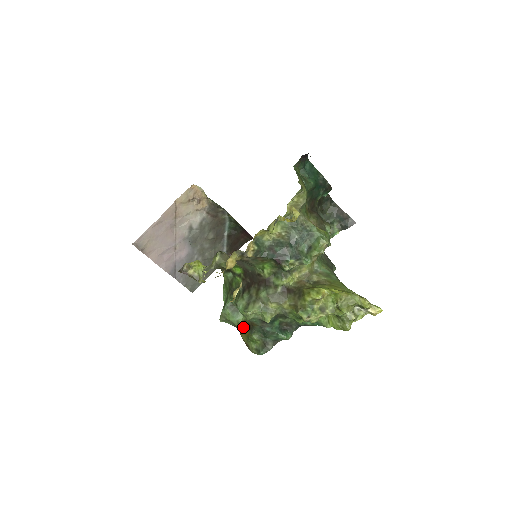
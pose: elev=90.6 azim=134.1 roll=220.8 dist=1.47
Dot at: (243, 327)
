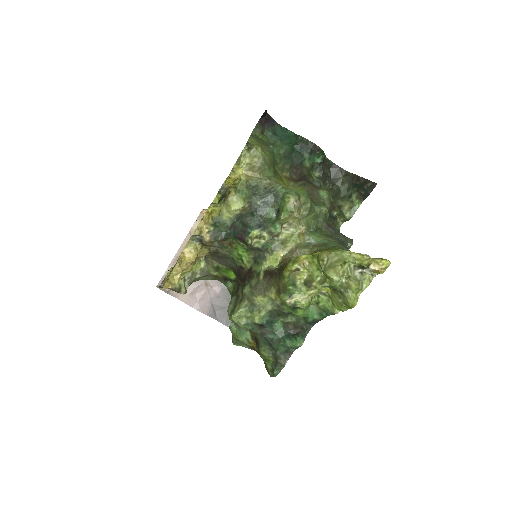
Dot at: (255, 345)
